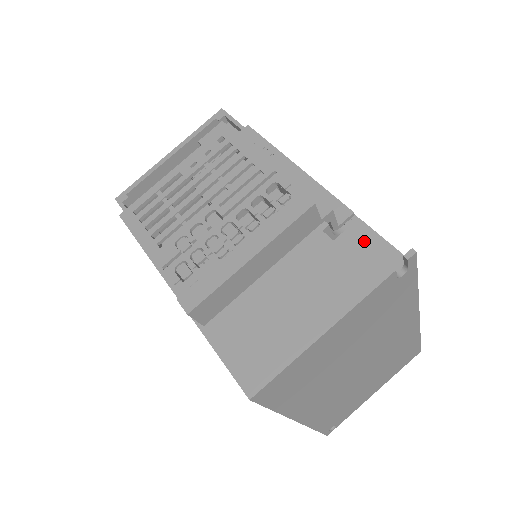
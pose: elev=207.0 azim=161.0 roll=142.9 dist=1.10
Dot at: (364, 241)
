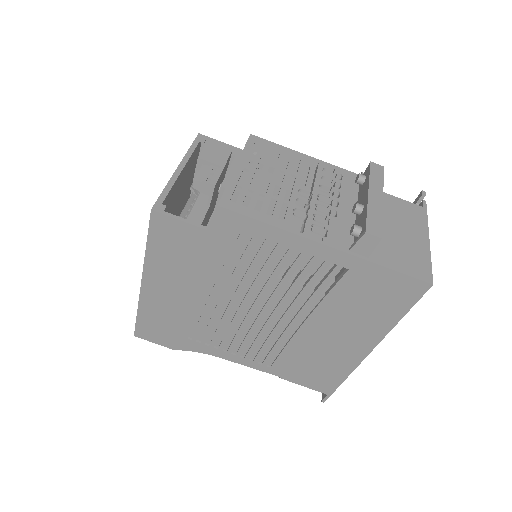
Dot at: occluded
